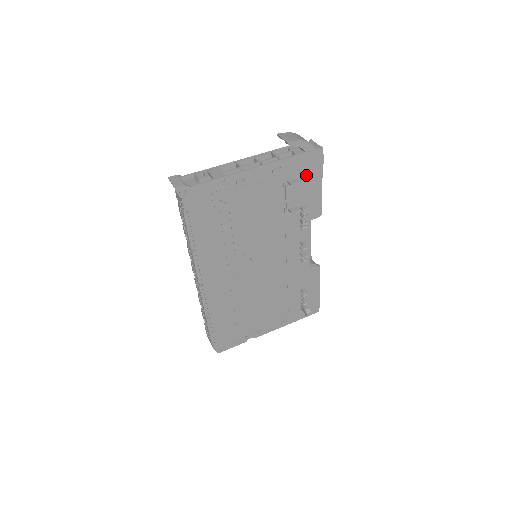
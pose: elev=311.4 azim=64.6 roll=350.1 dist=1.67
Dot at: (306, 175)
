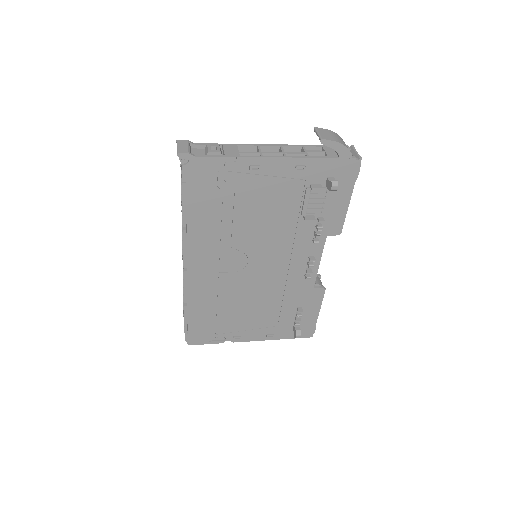
Dot at: (332, 183)
